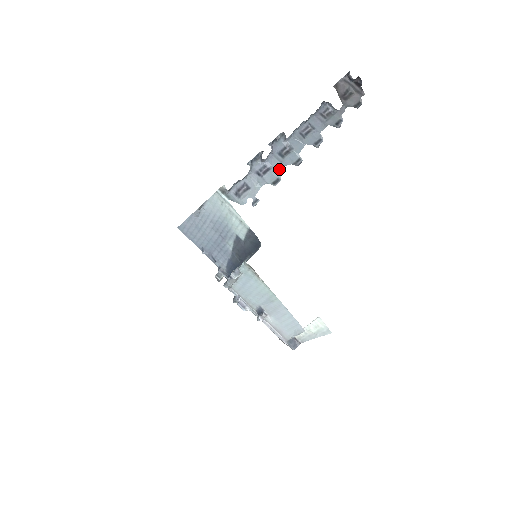
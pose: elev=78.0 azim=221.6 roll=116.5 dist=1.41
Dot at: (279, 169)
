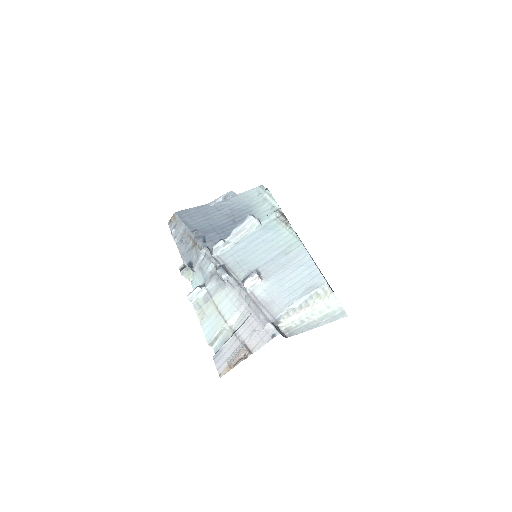
Dot at: occluded
